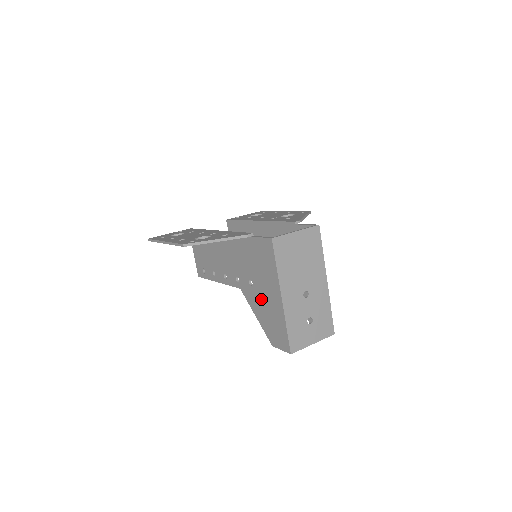
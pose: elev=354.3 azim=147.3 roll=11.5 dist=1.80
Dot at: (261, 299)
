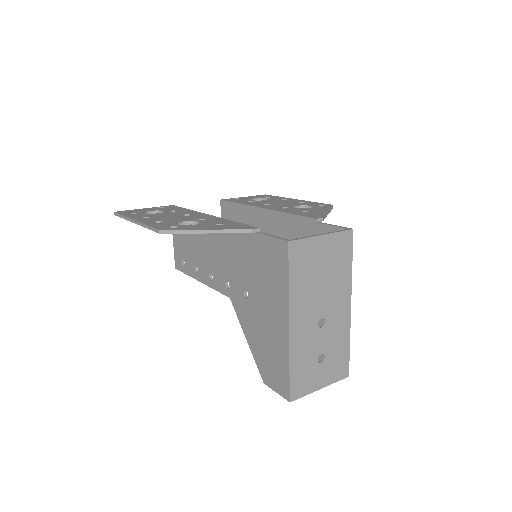
Dot at: (258, 319)
